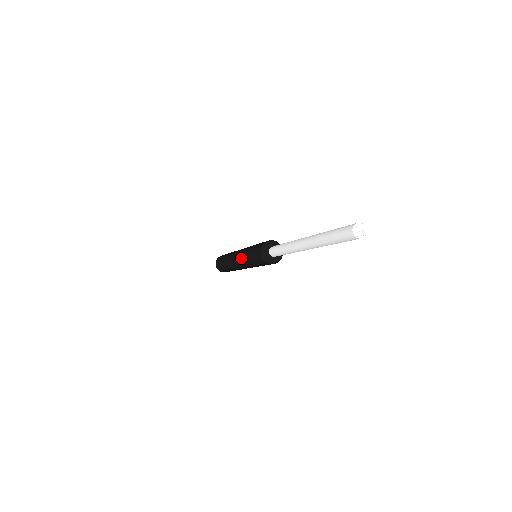
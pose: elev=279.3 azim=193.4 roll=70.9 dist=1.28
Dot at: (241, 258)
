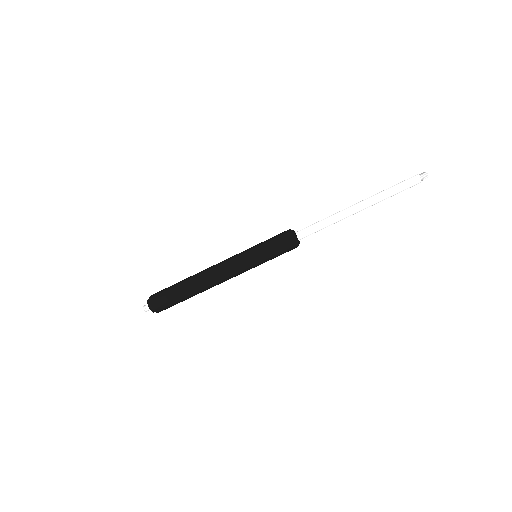
Dot at: (240, 256)
